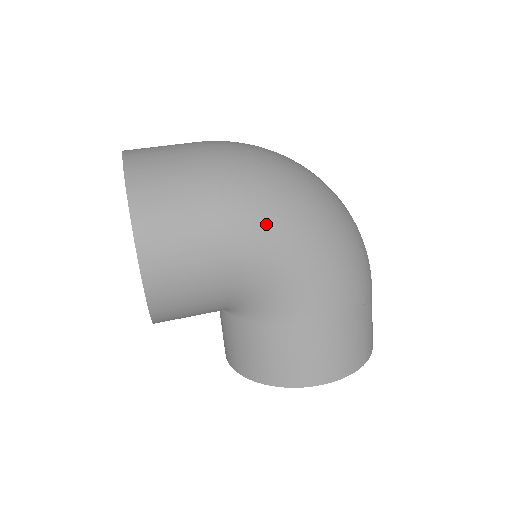
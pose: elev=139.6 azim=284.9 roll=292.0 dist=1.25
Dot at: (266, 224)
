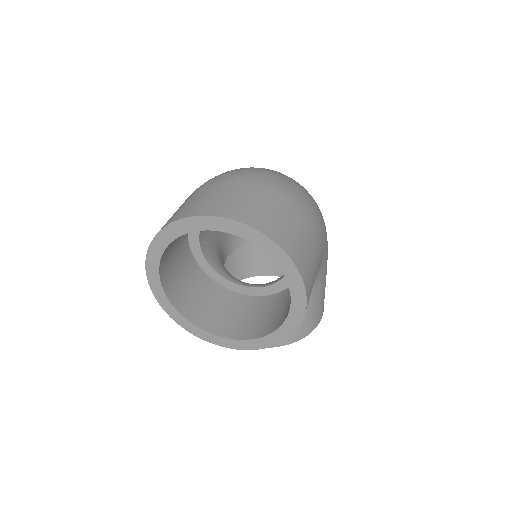
Dot at: (322, 229)
